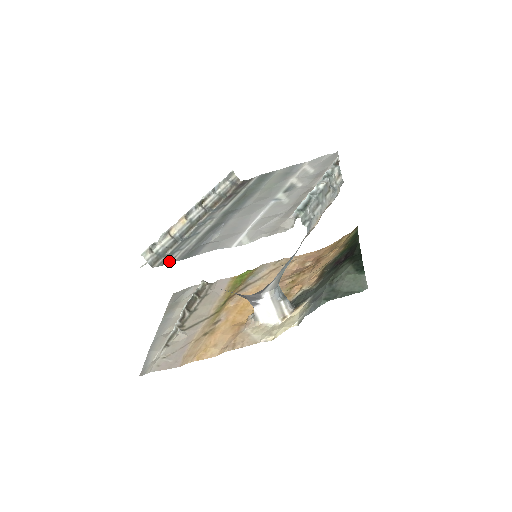
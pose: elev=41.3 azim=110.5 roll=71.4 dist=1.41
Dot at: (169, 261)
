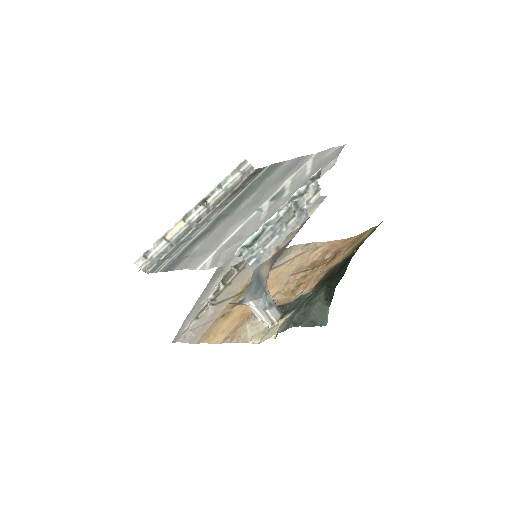
Dot at: (157, 269)
